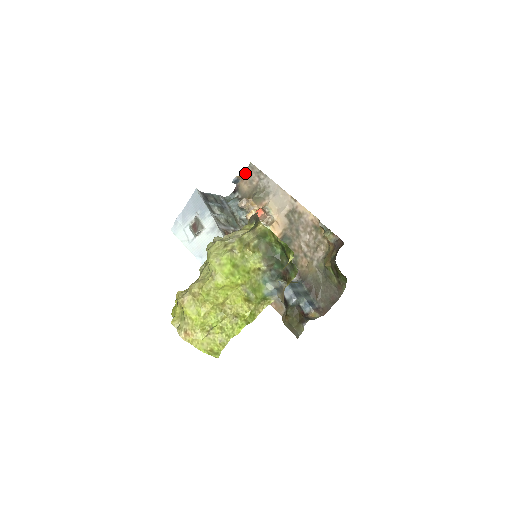
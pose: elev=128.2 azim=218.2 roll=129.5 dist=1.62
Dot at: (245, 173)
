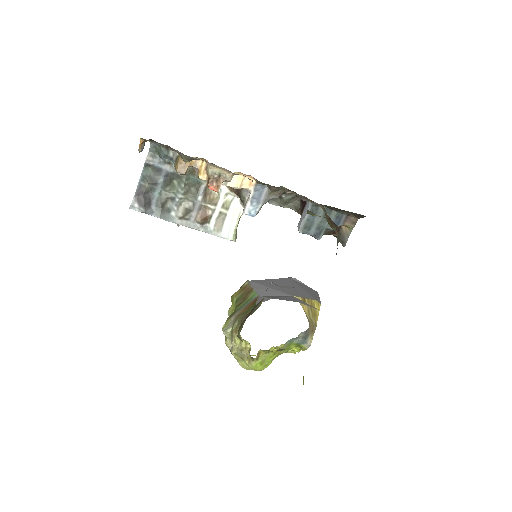
Dot at: (141, 139)
